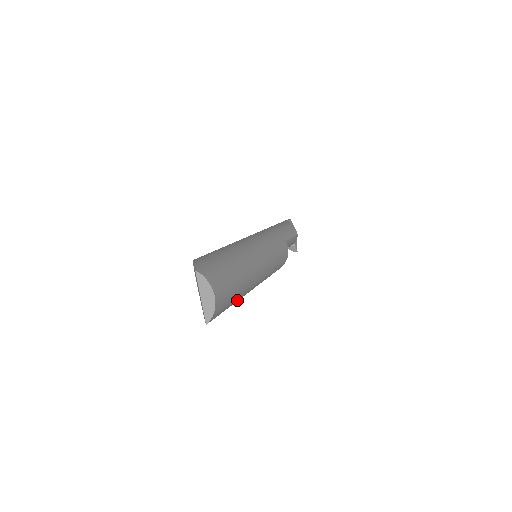
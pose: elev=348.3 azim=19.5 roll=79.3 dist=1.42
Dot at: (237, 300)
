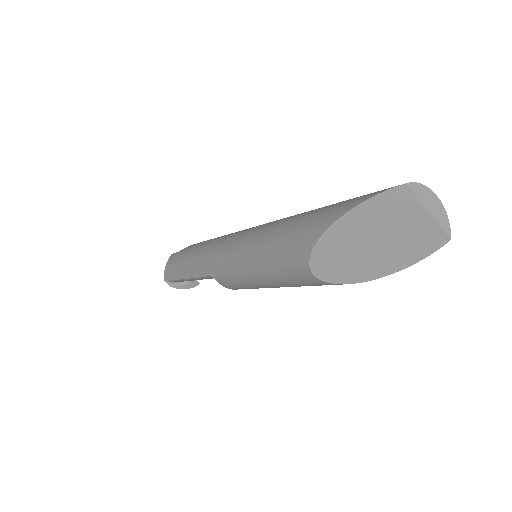
Dot at: occluded
